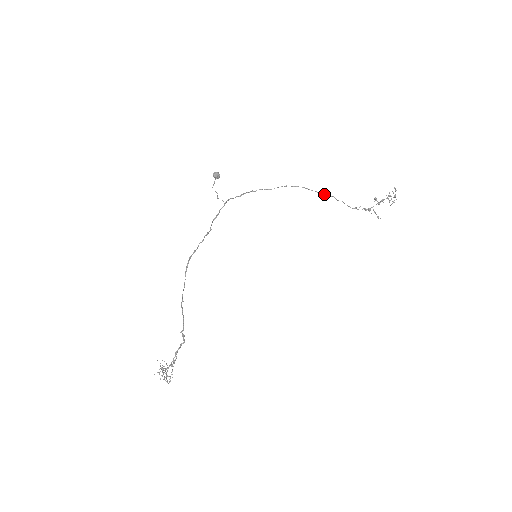
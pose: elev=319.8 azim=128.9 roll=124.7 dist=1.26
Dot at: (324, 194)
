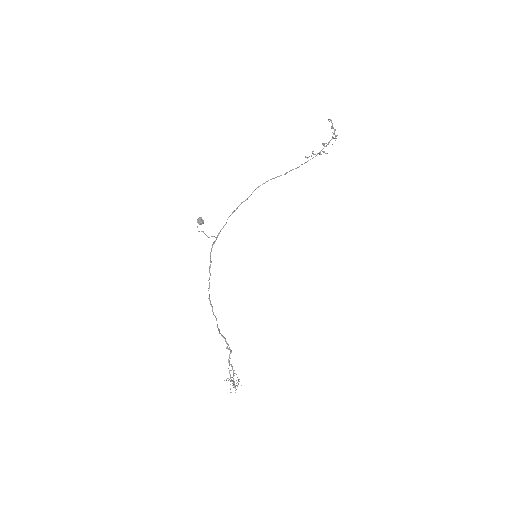
Dot at: occluded
